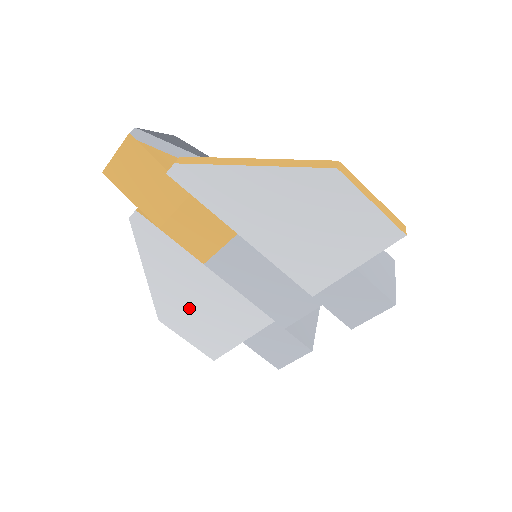
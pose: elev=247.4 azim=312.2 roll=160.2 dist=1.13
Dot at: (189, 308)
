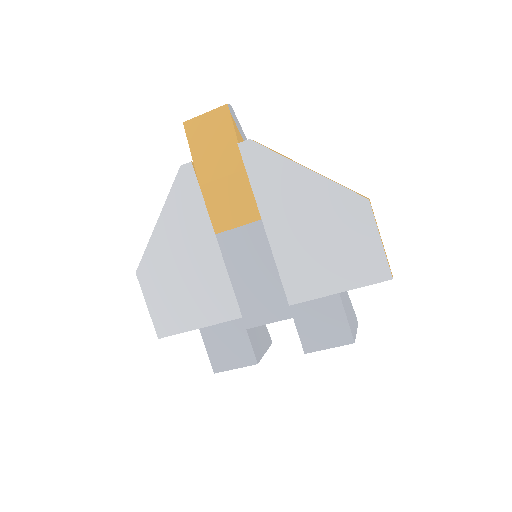
Dot at: (173, 272)
